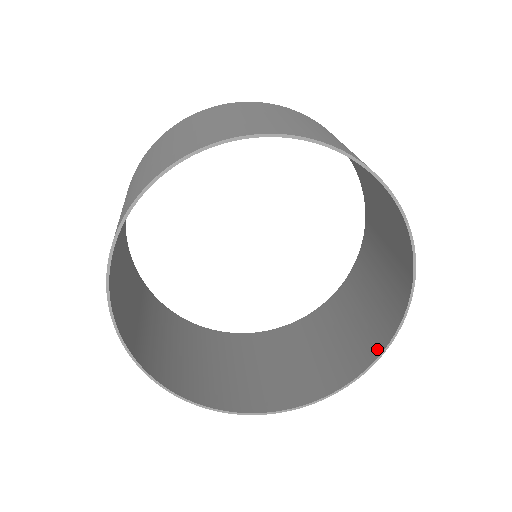
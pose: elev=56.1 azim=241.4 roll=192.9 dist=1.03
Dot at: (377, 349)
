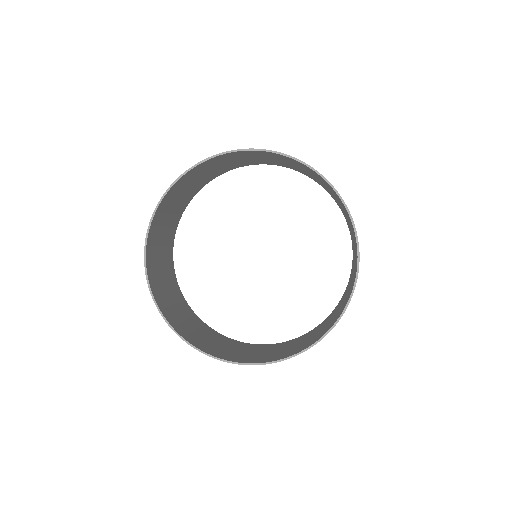
Dot at: (320, 337)
